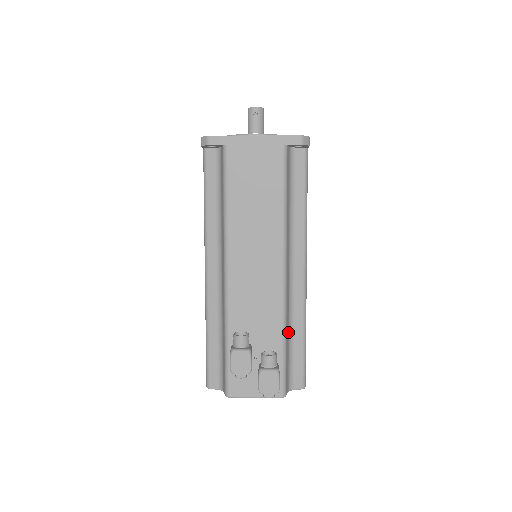
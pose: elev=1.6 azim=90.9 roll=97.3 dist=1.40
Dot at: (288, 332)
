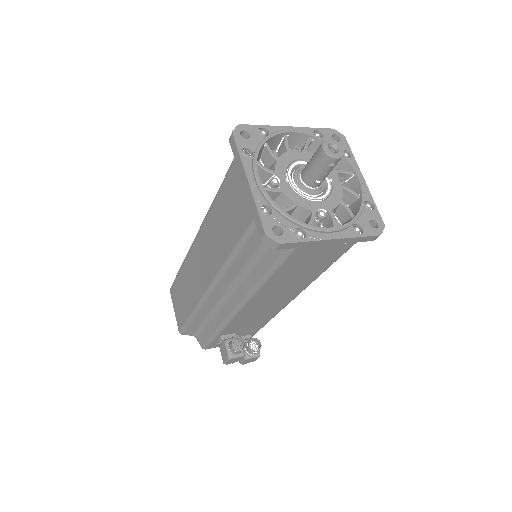
Dot at: occluded
